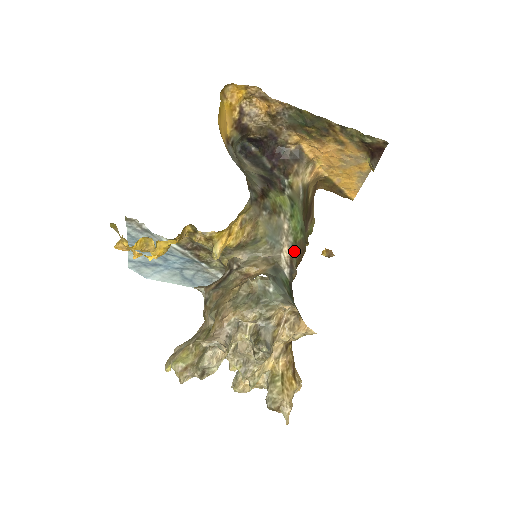
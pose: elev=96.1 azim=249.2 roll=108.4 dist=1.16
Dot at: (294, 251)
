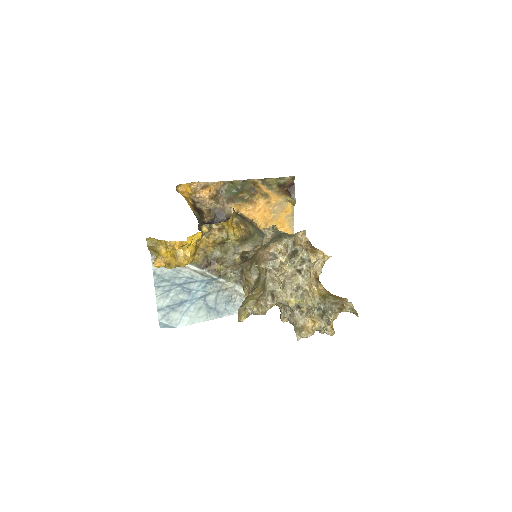
Dot at: occluded
